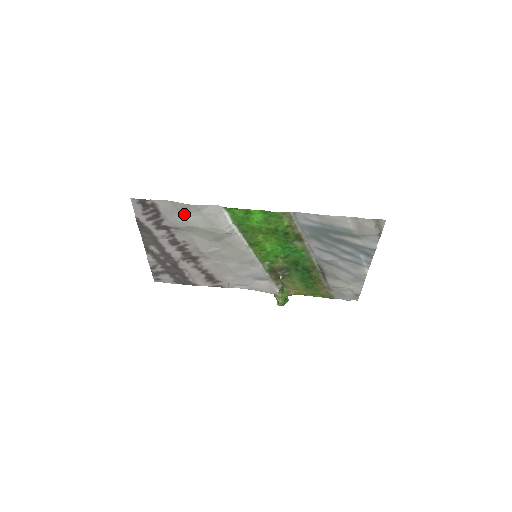
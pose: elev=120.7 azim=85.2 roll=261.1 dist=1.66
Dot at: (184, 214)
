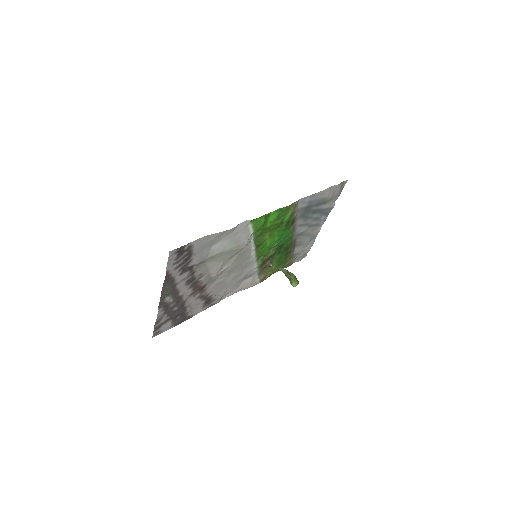
Dot at: (213, 244)
